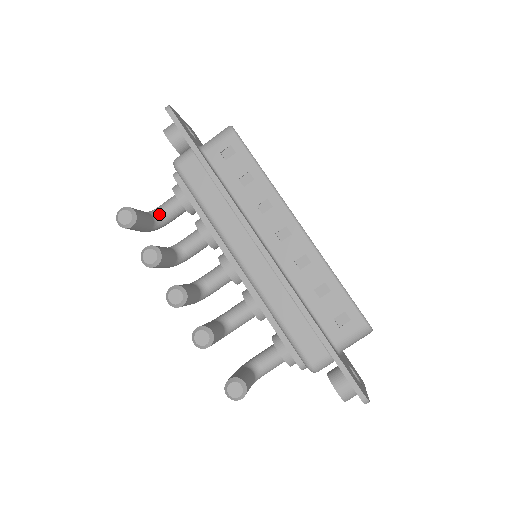
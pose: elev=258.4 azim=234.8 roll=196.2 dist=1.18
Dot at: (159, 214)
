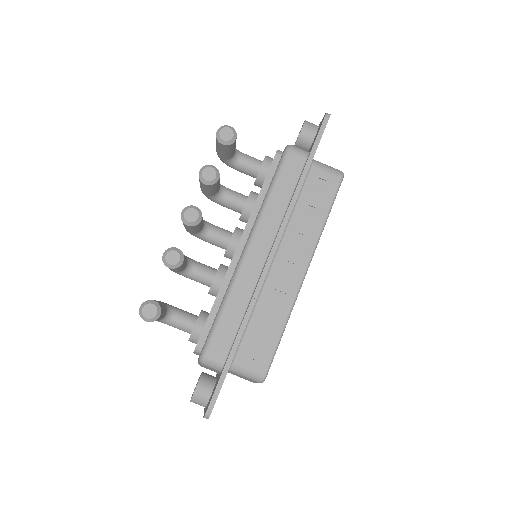
Dot at: (239, 157)
